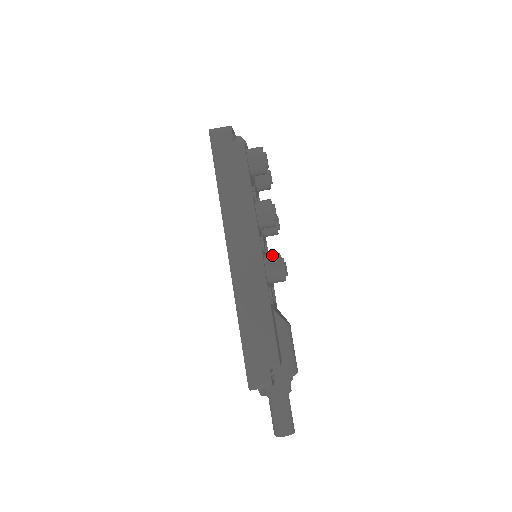
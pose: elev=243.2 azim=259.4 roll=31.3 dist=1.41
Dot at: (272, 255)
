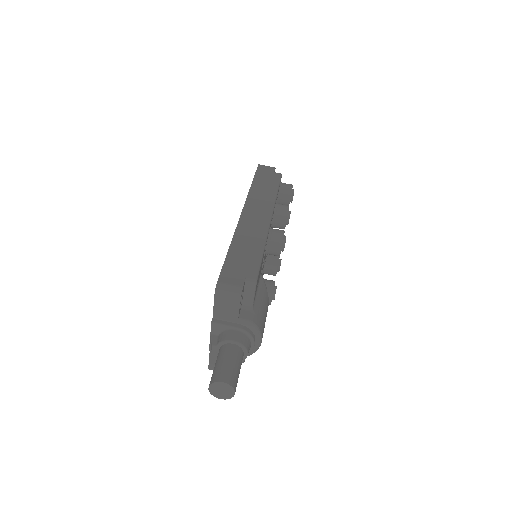
Dot at: occluded
